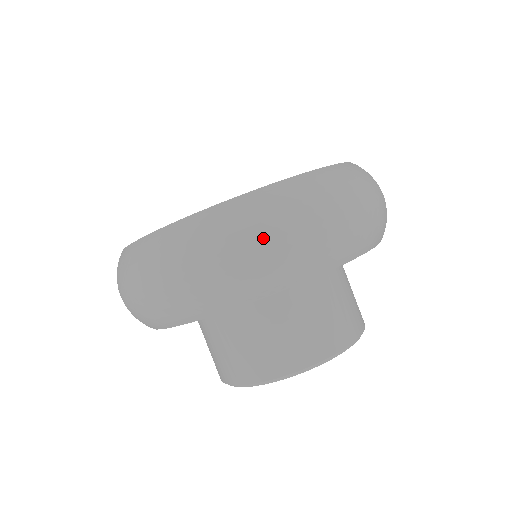
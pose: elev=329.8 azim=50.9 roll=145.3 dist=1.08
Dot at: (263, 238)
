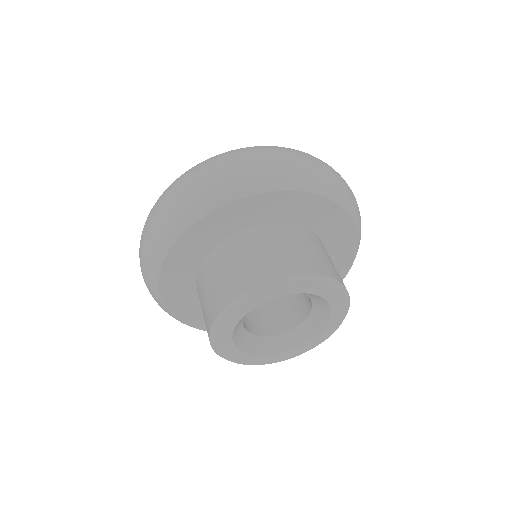
Dot at: (247, 155)
